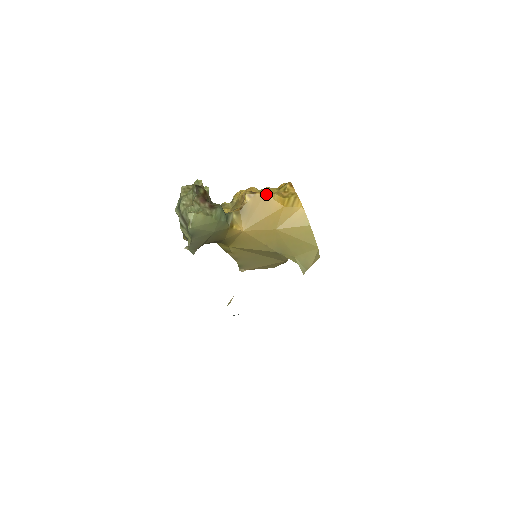
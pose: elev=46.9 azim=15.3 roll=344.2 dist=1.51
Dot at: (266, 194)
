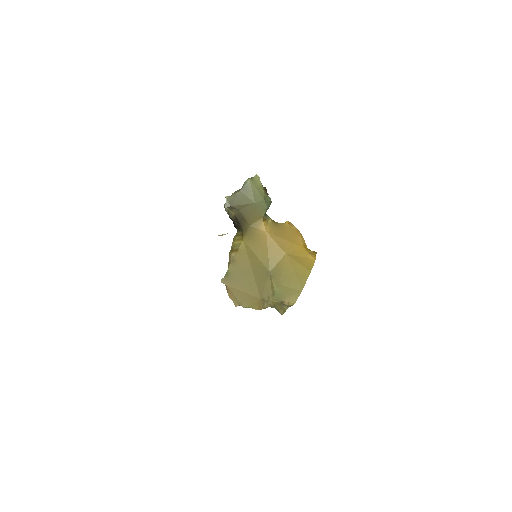
Dot at: occluded
